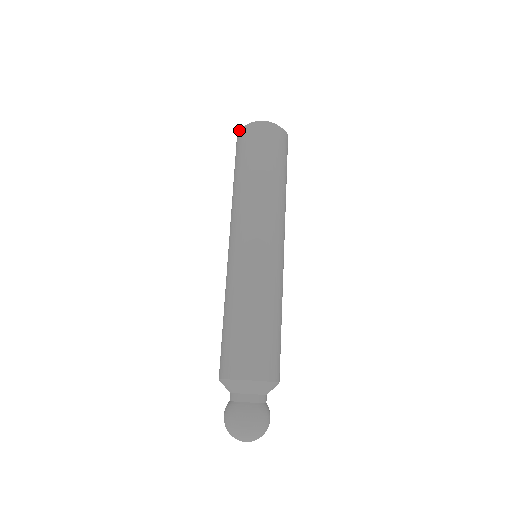
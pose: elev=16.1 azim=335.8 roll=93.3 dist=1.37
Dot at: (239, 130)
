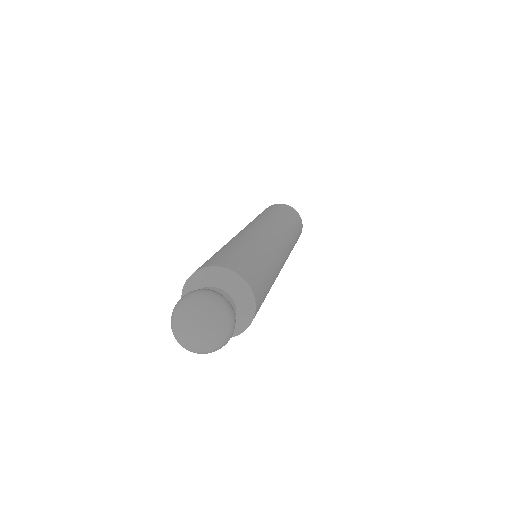
Dot at: occluded
